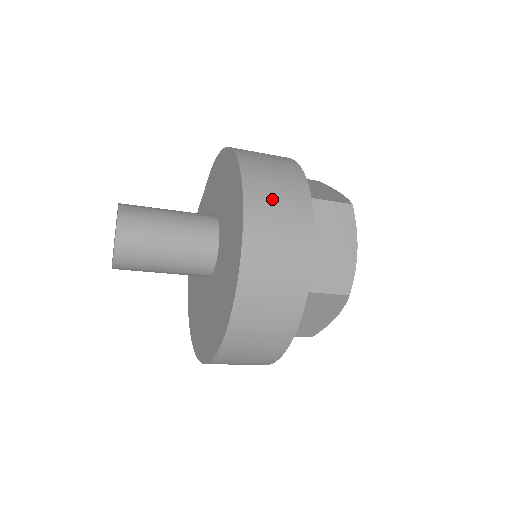
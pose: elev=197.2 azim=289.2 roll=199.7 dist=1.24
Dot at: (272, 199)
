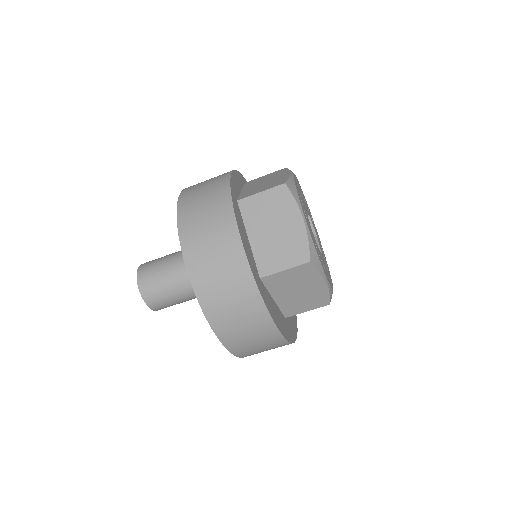
Dot at: (200, 219)
